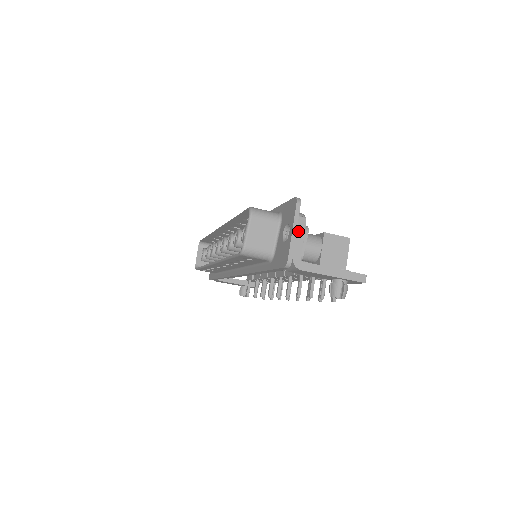
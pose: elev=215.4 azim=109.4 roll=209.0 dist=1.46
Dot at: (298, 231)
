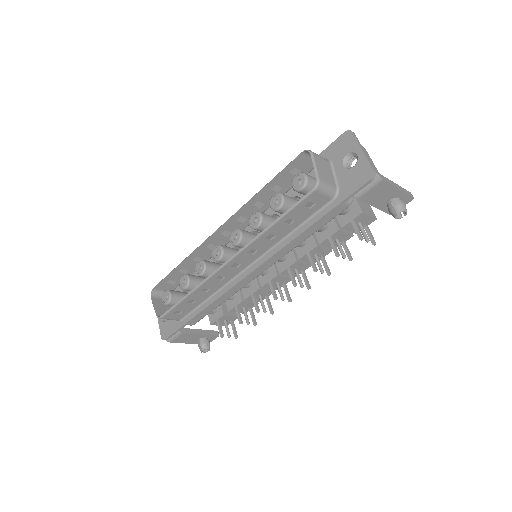
Dot at: (365, 152)
